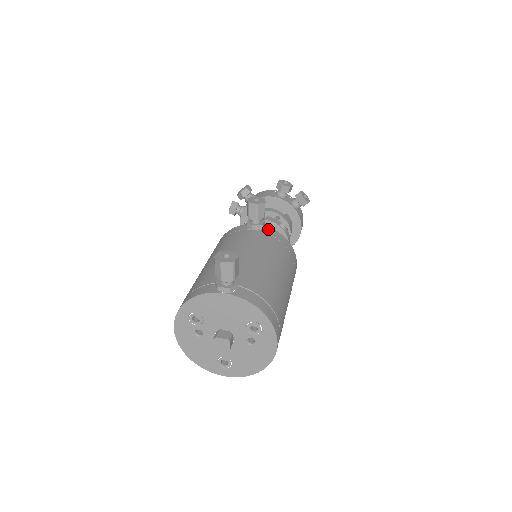
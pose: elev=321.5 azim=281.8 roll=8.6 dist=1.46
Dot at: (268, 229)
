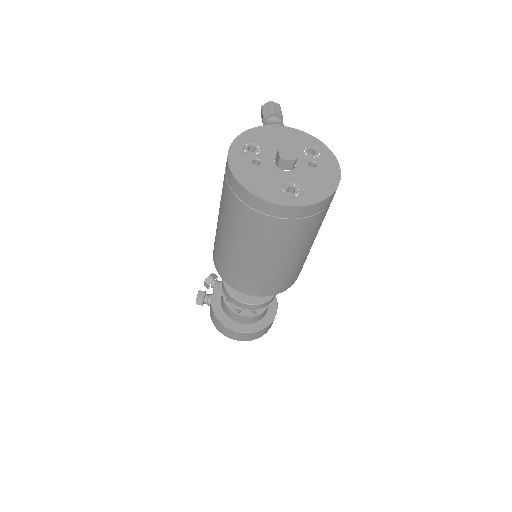
Dot at: occluded
